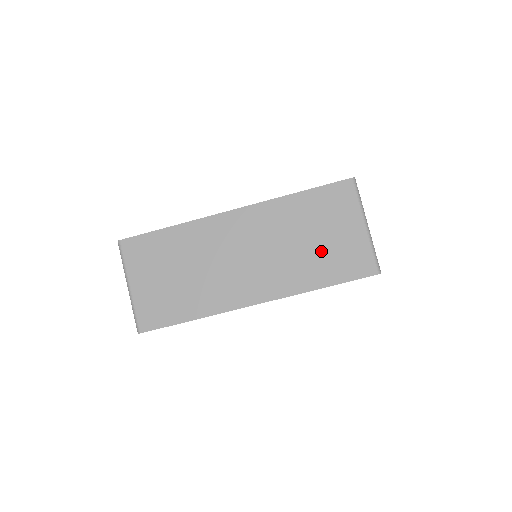
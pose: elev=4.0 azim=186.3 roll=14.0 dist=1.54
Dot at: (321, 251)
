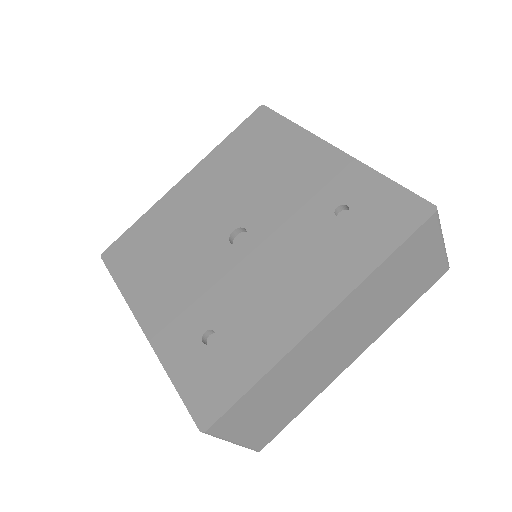
Dot at: (406, 288)
